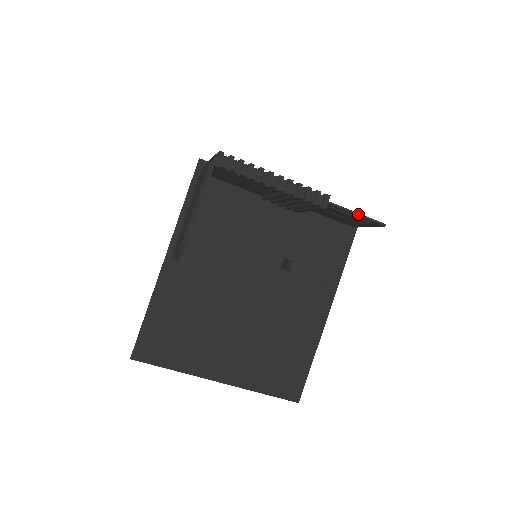
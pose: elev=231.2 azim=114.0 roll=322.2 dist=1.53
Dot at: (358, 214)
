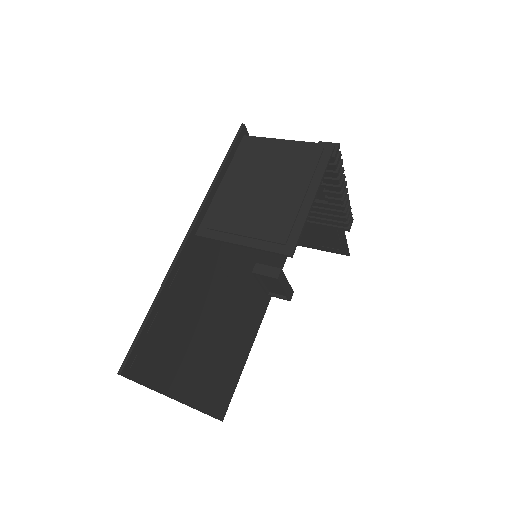
Dot at: (346, 241)
